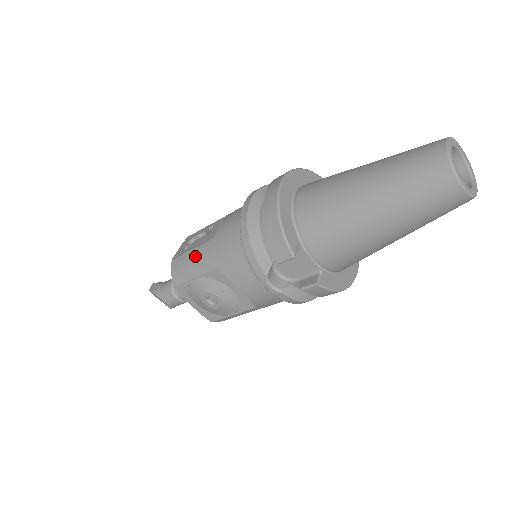
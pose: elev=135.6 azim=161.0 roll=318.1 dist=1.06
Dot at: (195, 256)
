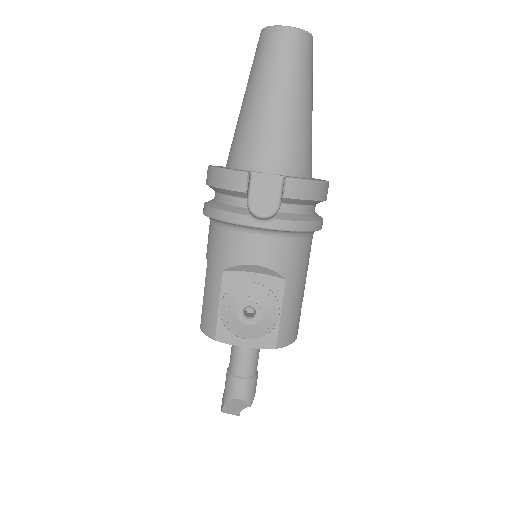
Dot at: (207, 292)
